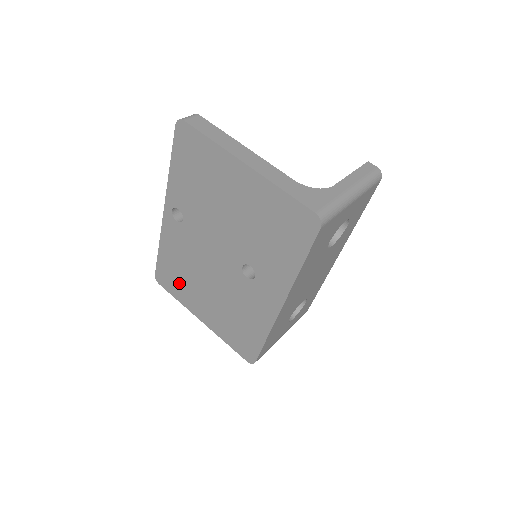
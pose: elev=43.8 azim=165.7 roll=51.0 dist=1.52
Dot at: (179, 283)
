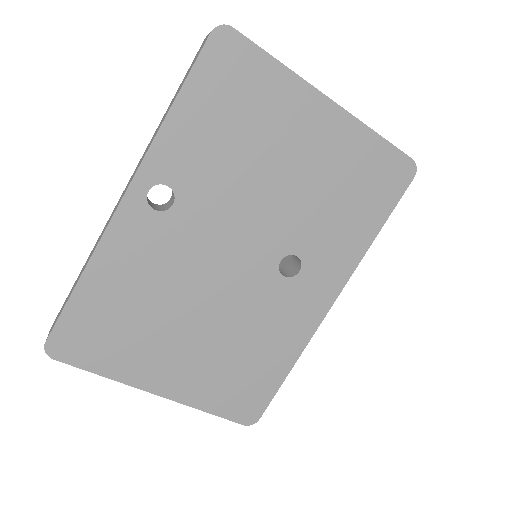
Dot at: (119, 336)
